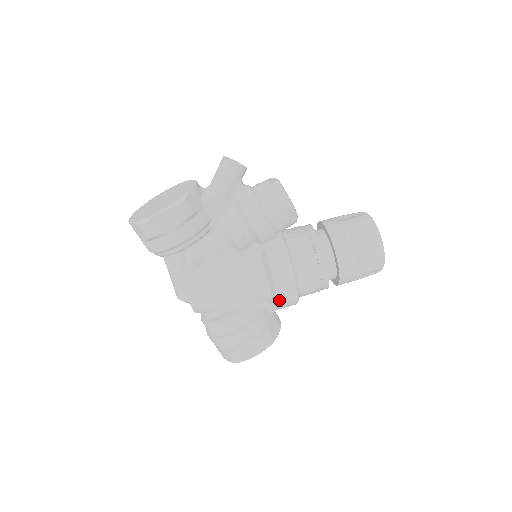
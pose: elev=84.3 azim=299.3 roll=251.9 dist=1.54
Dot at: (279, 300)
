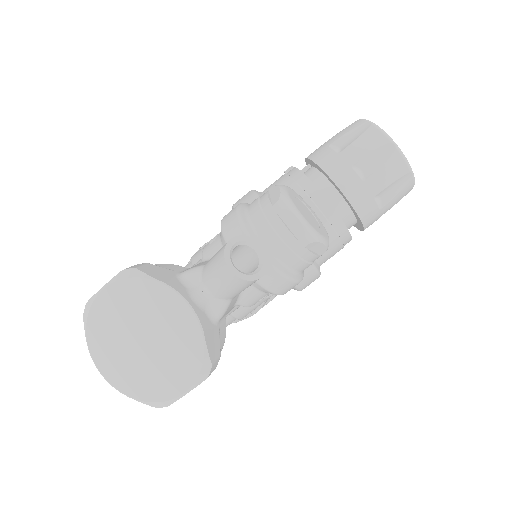
Dot at: occluded
